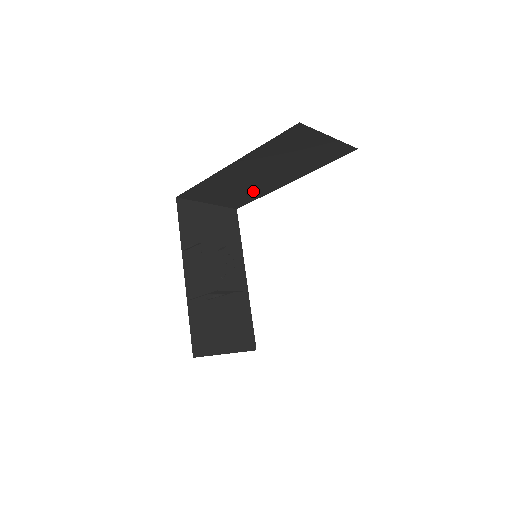
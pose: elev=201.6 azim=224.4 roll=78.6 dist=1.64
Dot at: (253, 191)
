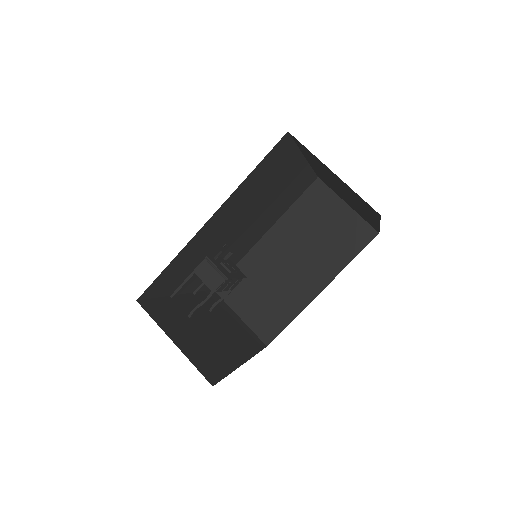
Dot at: (284, 302)
